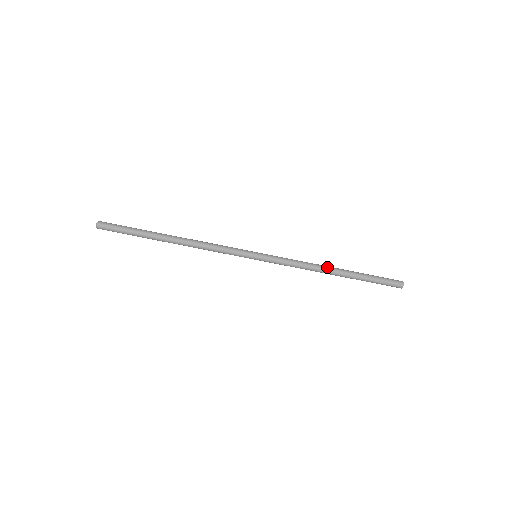
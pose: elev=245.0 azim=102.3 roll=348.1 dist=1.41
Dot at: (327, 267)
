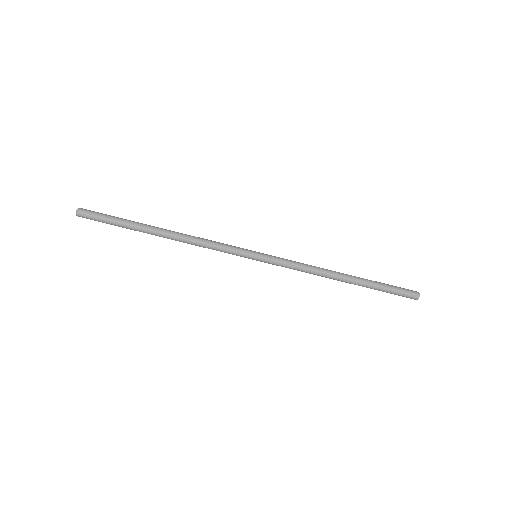
Dot at: (335, 271)
